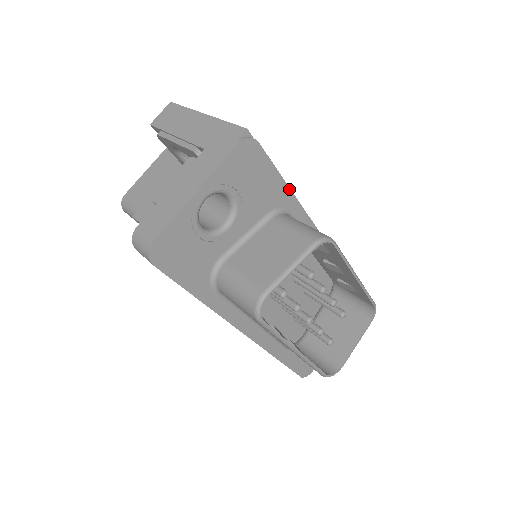
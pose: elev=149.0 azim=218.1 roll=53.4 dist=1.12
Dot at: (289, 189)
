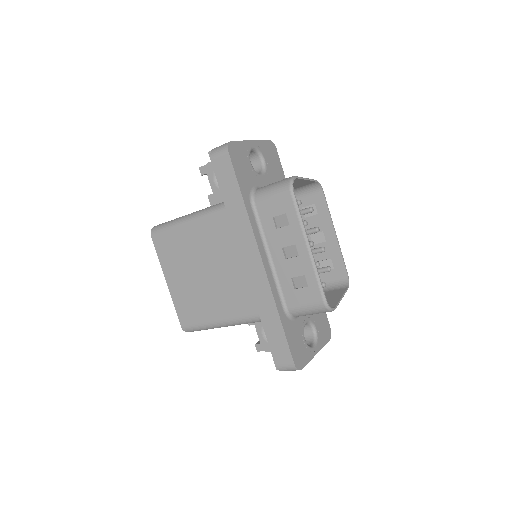
Dot at: occluded
